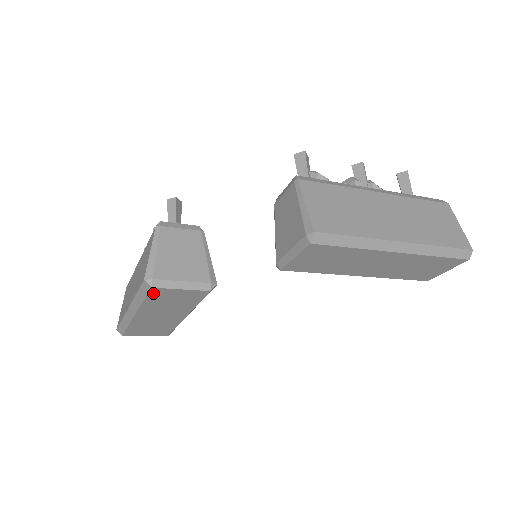
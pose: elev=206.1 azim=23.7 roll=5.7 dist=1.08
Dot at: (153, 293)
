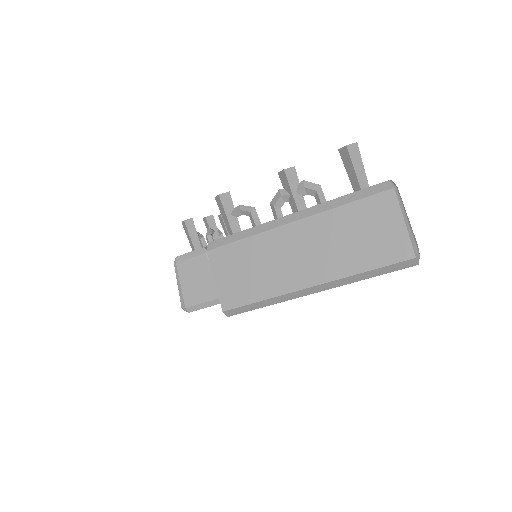
Dot at: occluded
